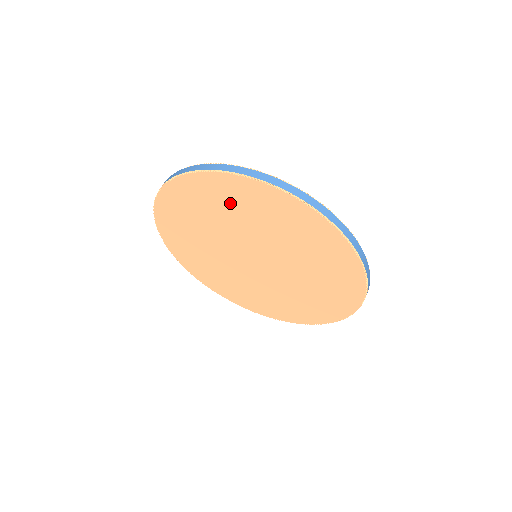
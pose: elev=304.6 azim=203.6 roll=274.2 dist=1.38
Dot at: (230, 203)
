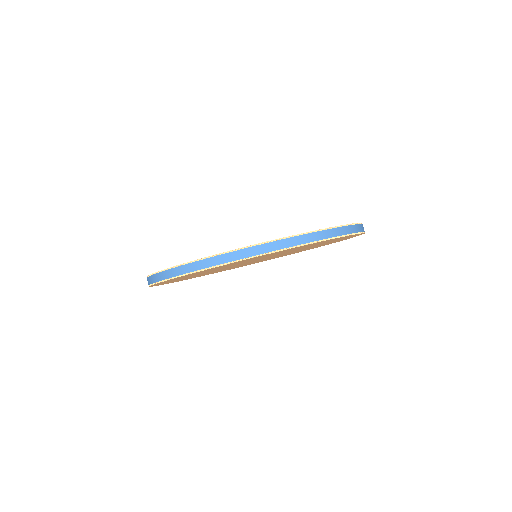
Dot at: occluded
